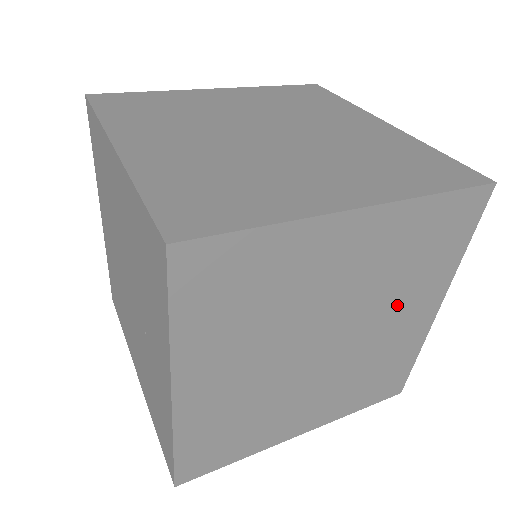
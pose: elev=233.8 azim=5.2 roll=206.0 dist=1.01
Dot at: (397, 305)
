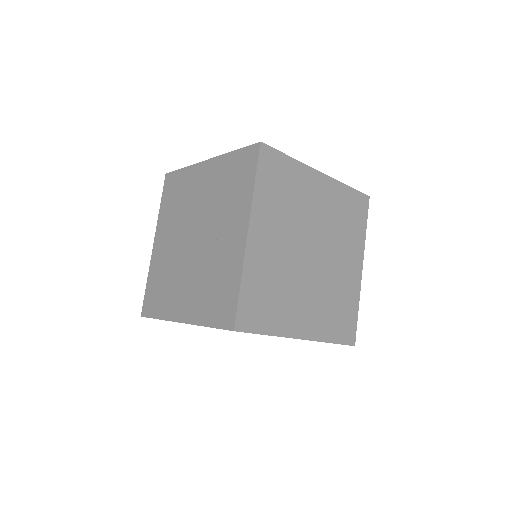
Dot at: (342, 249)
